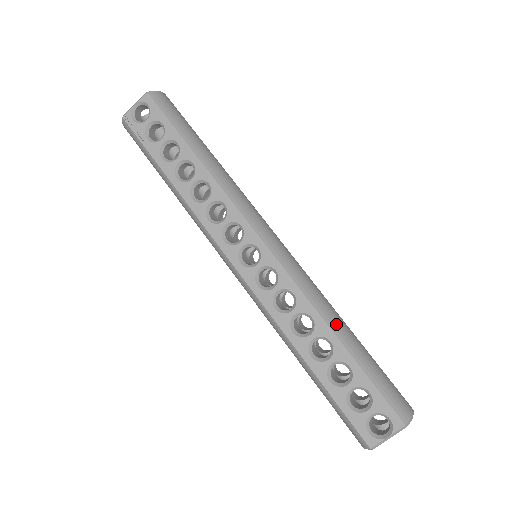
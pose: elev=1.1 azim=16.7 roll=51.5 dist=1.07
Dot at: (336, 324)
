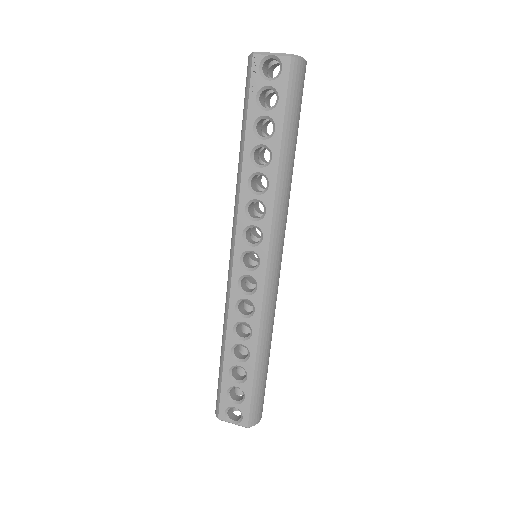
Dot at: (263, 348)
